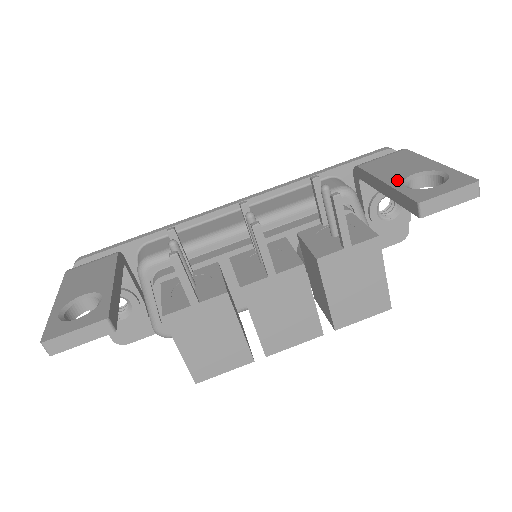
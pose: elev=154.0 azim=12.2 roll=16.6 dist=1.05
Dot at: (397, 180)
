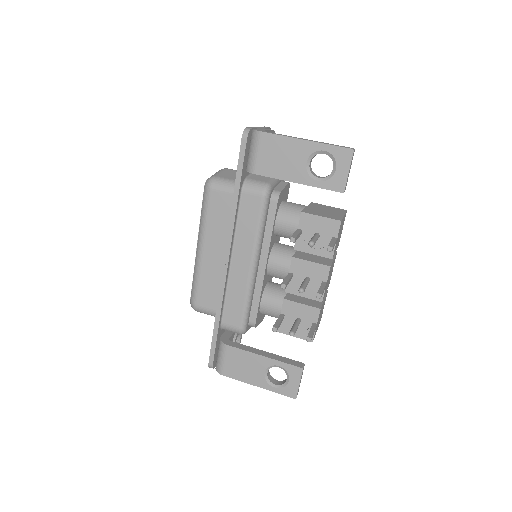
Dot at: (304, 177)
